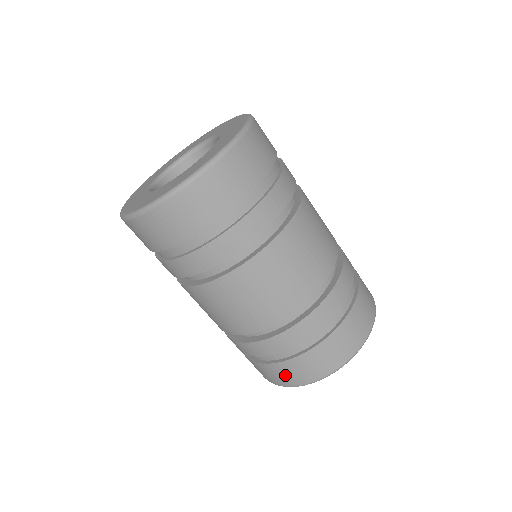
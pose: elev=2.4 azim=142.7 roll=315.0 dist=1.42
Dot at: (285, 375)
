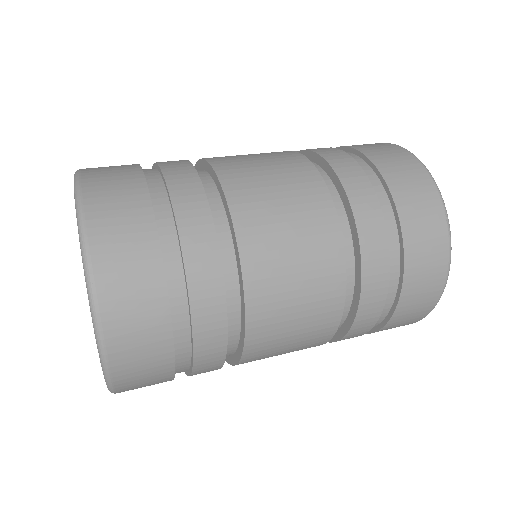
Dot at: occluded
